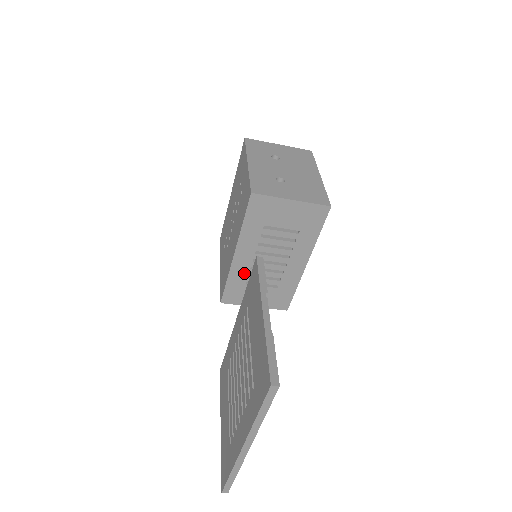
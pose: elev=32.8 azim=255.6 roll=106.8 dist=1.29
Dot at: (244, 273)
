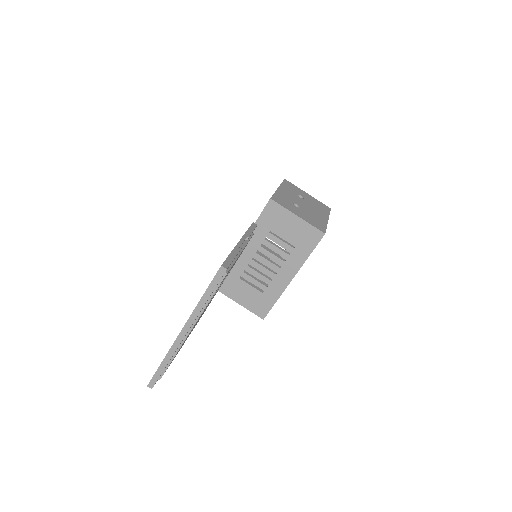
Dot at: (242, 267)
